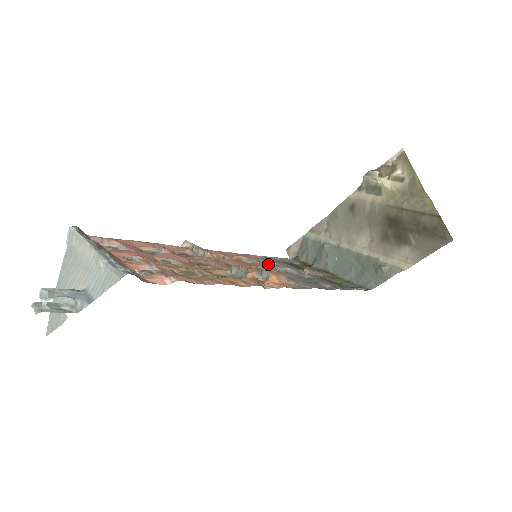
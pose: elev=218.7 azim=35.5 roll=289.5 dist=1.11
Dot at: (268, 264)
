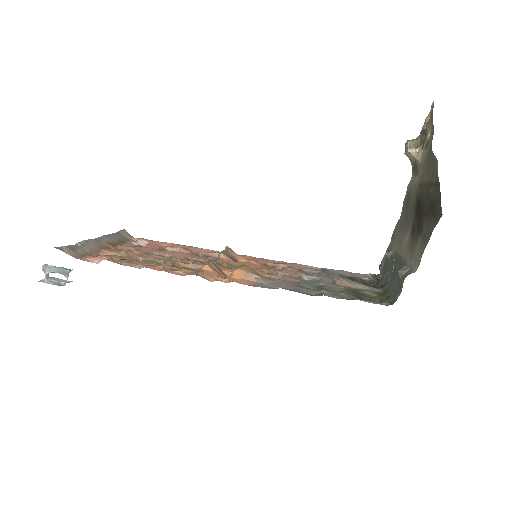
Dot at: (310, 274)
